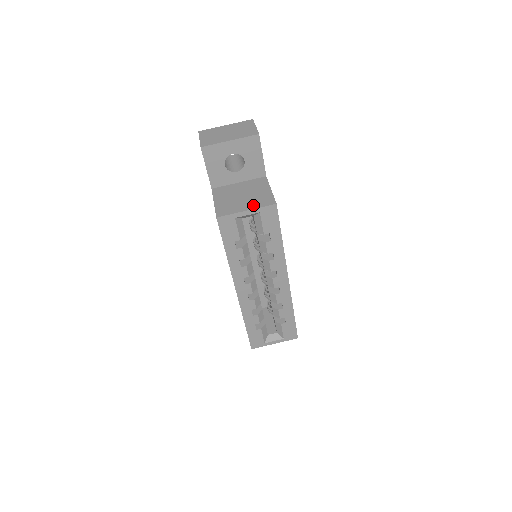
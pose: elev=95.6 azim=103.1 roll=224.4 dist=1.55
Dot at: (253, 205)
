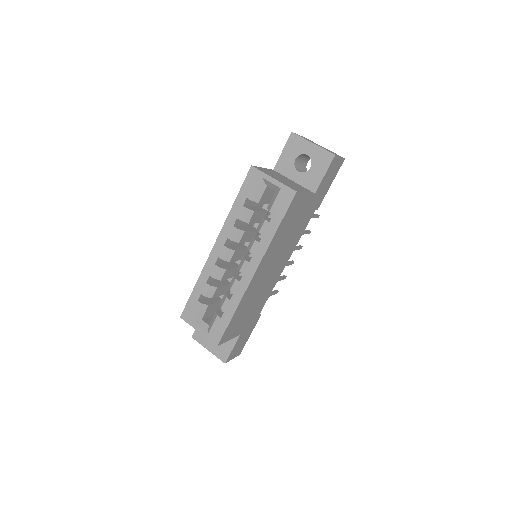
Dot at: (282, 182)
